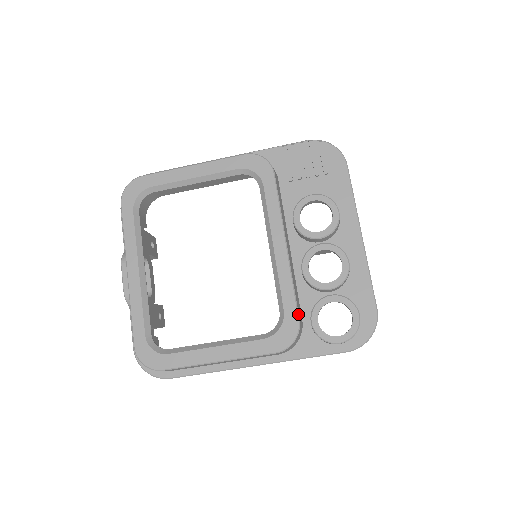
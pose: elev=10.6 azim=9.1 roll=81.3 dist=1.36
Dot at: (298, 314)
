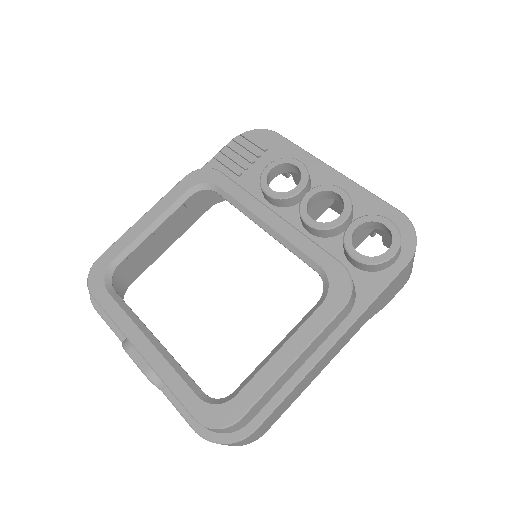
Dot at: (335, 258)
